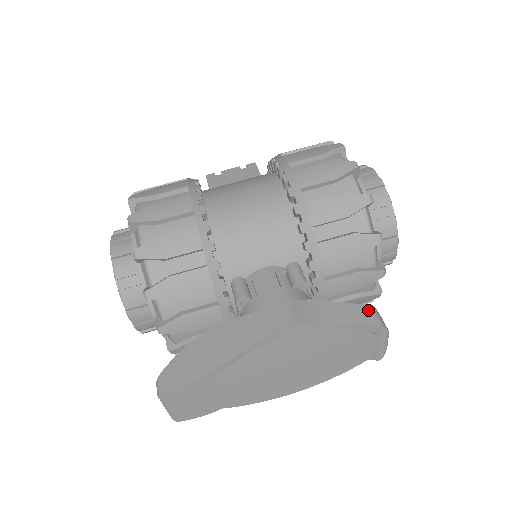
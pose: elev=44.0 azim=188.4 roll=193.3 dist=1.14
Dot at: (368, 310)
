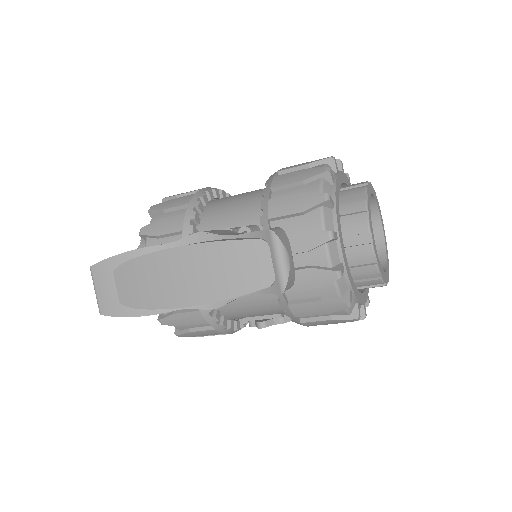
Dot at: occluded
